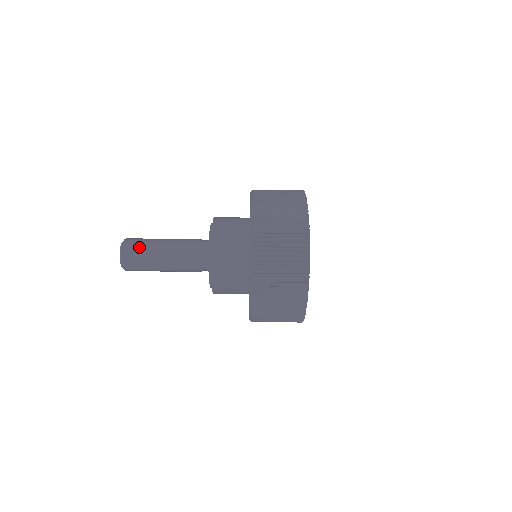
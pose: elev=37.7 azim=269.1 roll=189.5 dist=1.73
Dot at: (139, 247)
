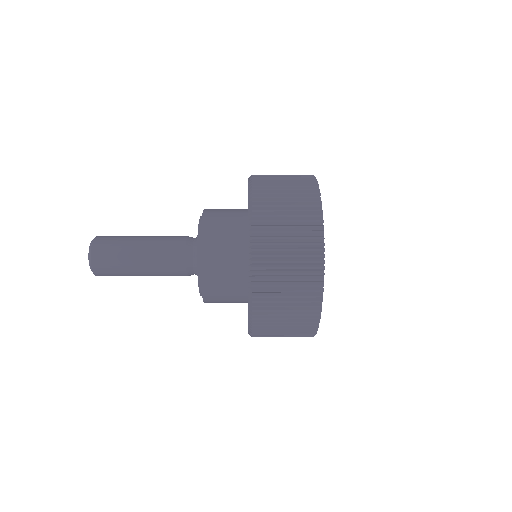
Dot at: (112, 246)
